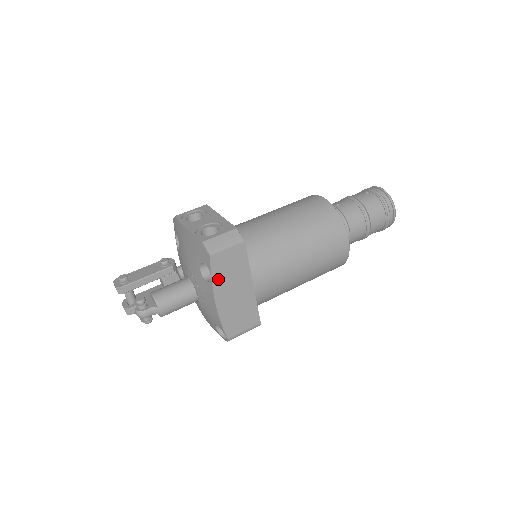
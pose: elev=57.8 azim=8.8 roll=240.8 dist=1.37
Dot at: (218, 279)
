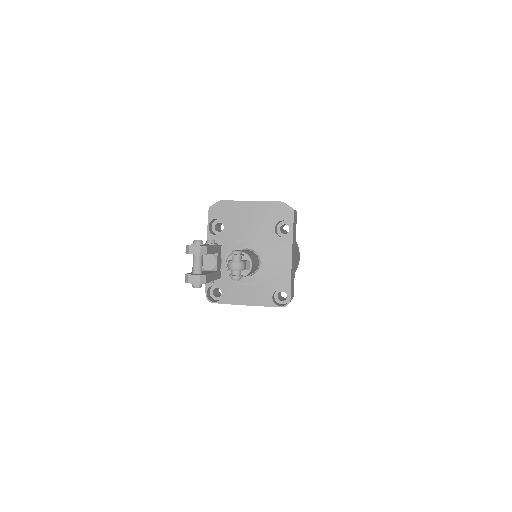
Dot at: (293, 234)
